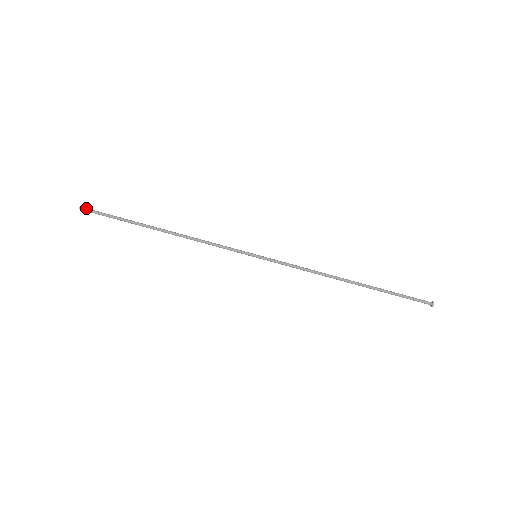
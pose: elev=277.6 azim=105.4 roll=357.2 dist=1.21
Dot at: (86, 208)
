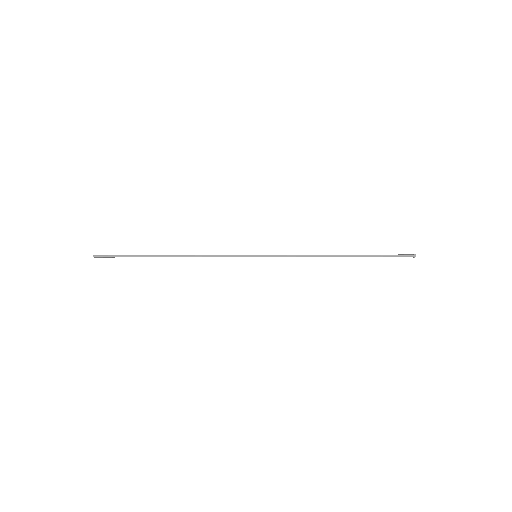
Dot at: (99, 256)
